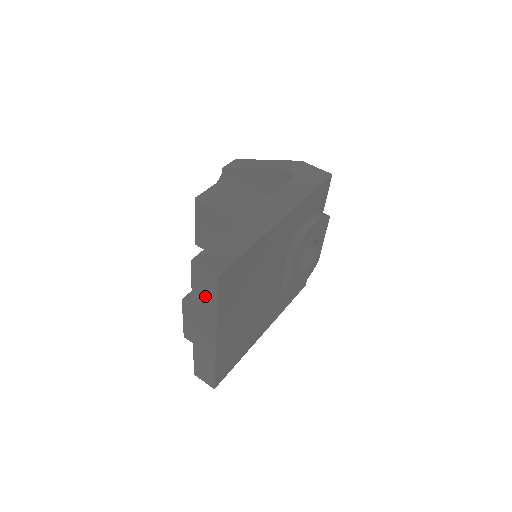
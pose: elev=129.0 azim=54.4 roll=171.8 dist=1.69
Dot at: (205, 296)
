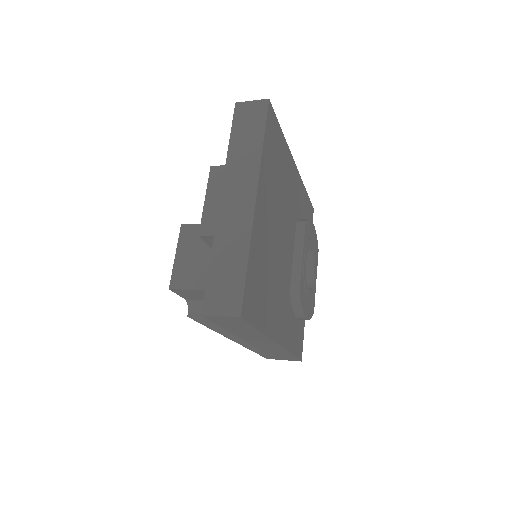
Dot at: (248, 136)
